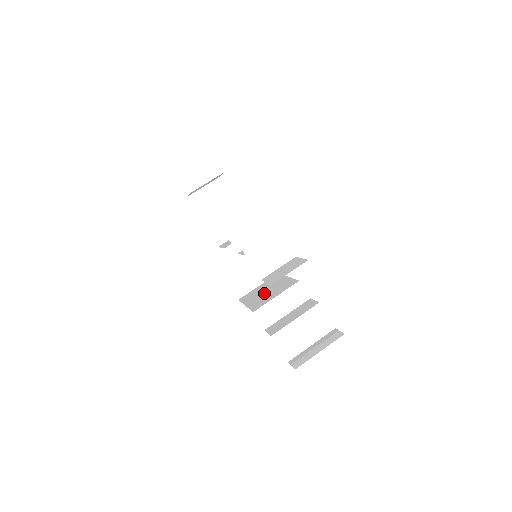
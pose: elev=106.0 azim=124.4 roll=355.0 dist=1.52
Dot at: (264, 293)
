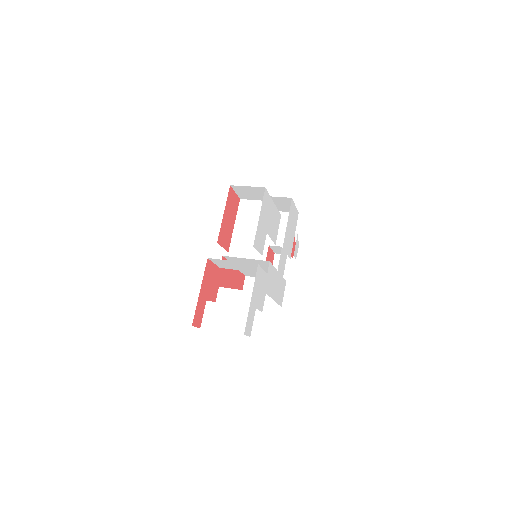
Dot at: occluded
